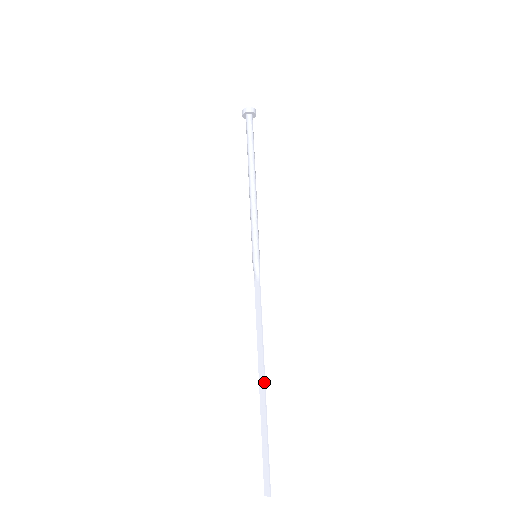
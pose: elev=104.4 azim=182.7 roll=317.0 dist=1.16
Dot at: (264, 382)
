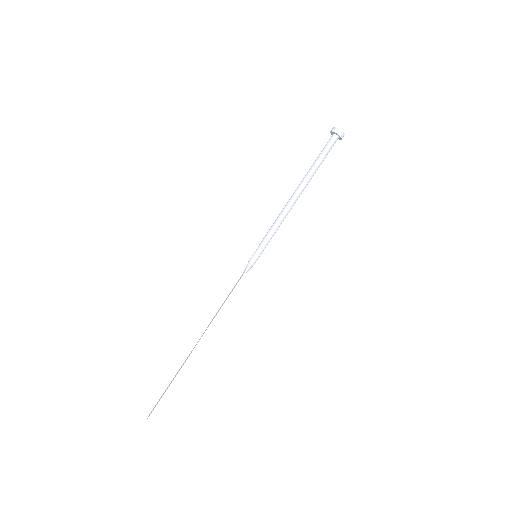
Dot at: (195, 347)
